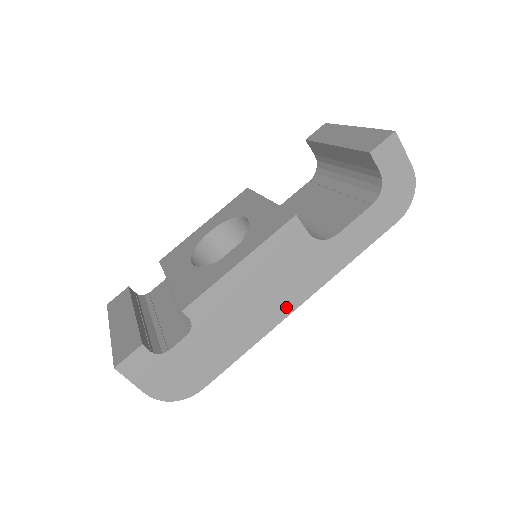
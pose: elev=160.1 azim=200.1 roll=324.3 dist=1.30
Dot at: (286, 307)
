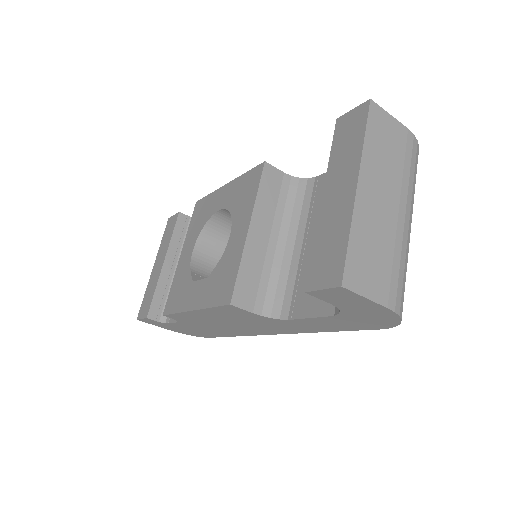
Dot at: (258, 332)
